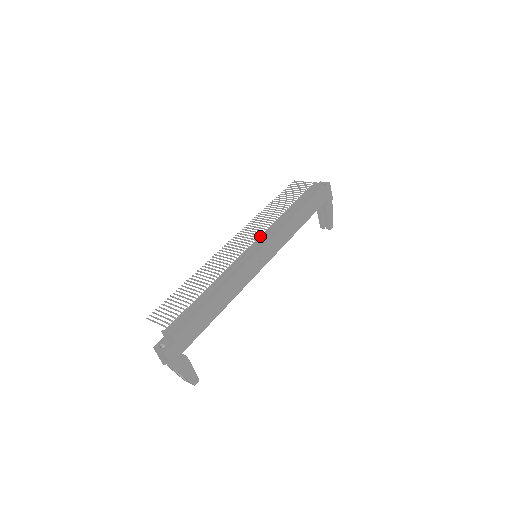
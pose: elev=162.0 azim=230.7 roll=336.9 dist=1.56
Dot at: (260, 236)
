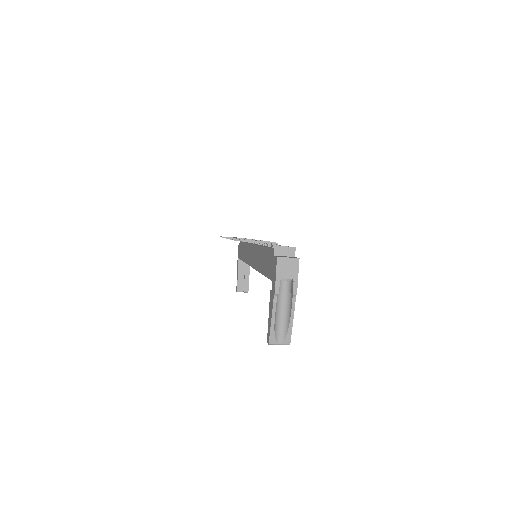
Dot at: occluded
